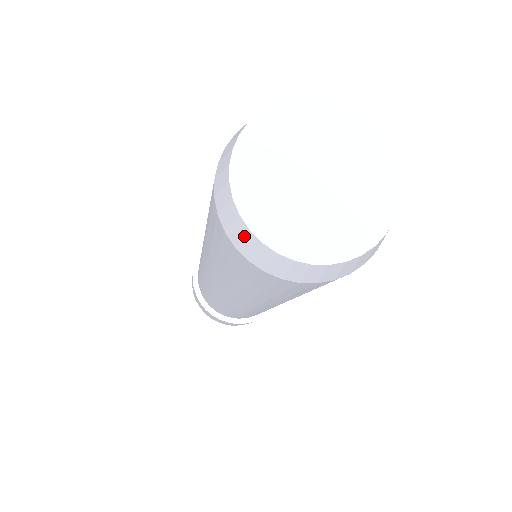
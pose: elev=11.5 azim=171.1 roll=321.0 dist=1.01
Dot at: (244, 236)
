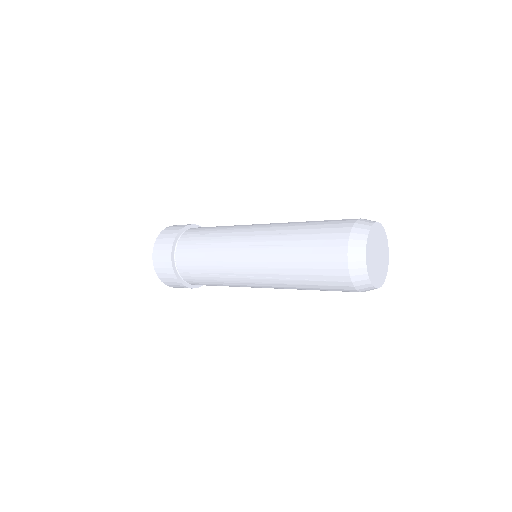
Dot at: occluded
